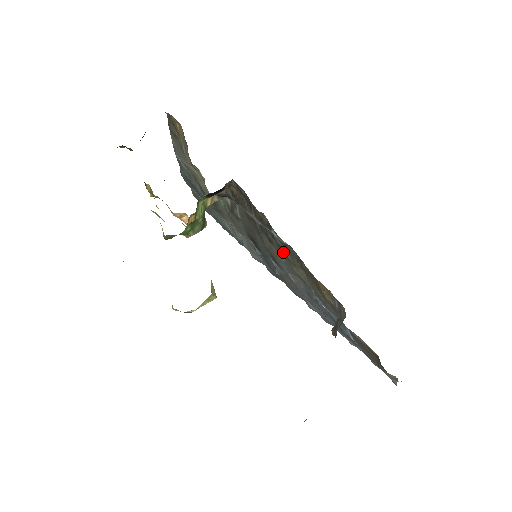
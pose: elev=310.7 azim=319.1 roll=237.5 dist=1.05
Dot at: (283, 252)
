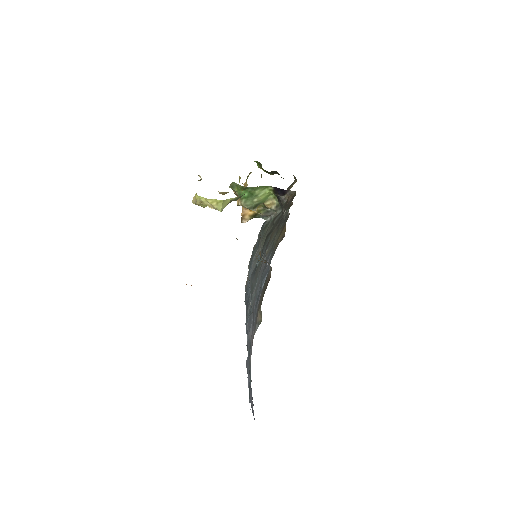
Dot at: (281, 225)
